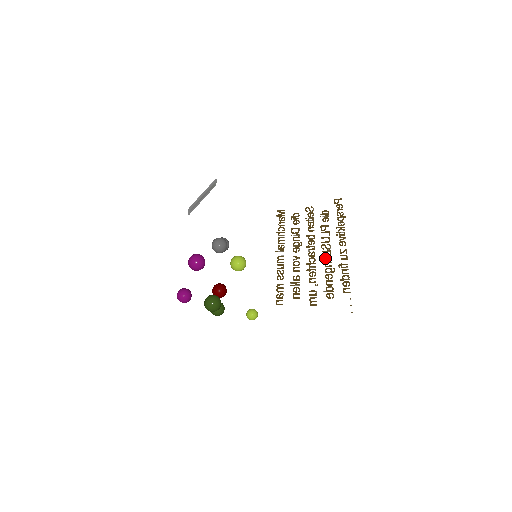
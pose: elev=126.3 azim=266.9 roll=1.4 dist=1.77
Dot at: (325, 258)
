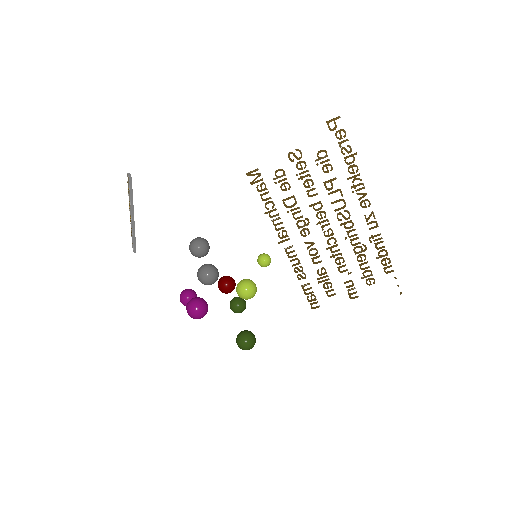
Dot at: (348, 235)
